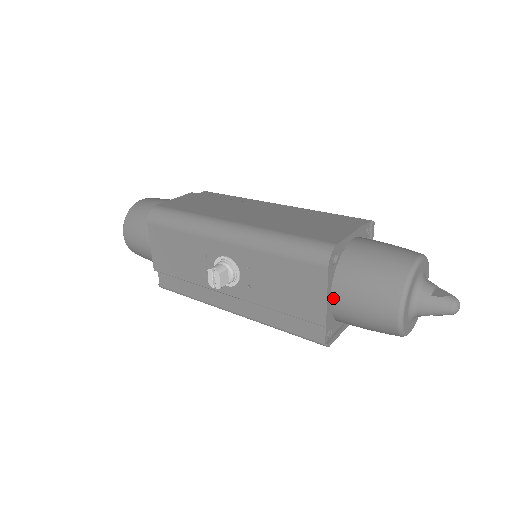
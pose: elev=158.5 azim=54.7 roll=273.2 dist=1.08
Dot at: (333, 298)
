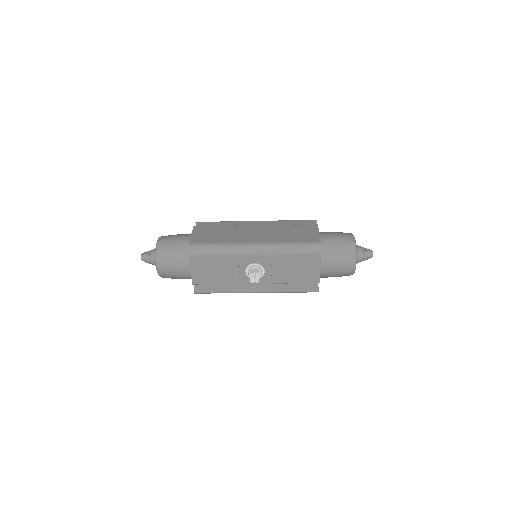
Dot at: (322, 268)
